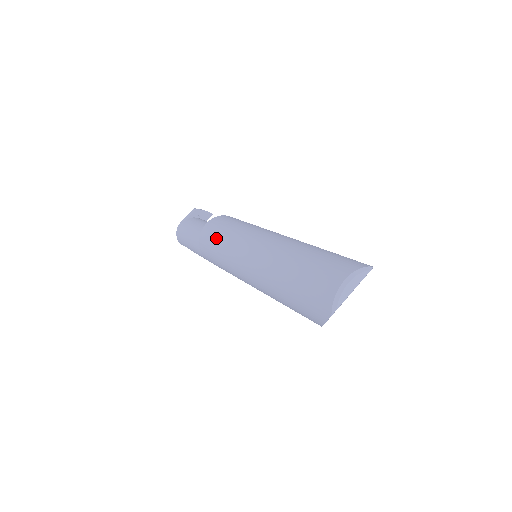
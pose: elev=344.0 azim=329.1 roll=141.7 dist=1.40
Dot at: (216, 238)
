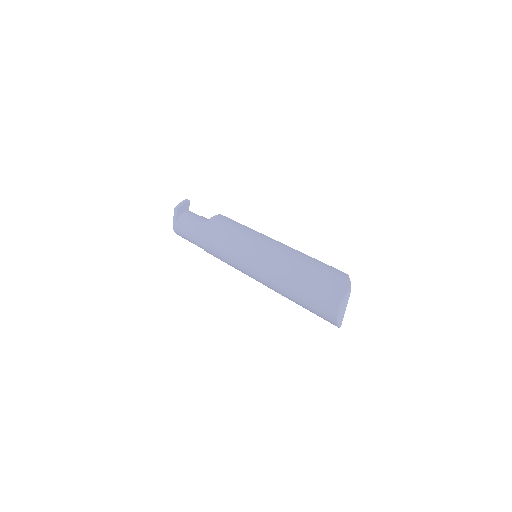
Dot at: (219, 254)
